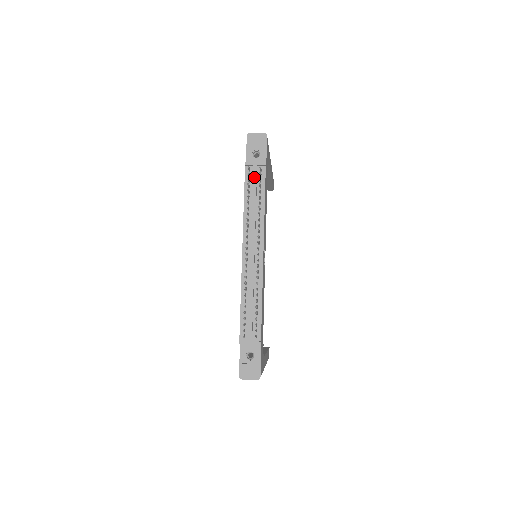
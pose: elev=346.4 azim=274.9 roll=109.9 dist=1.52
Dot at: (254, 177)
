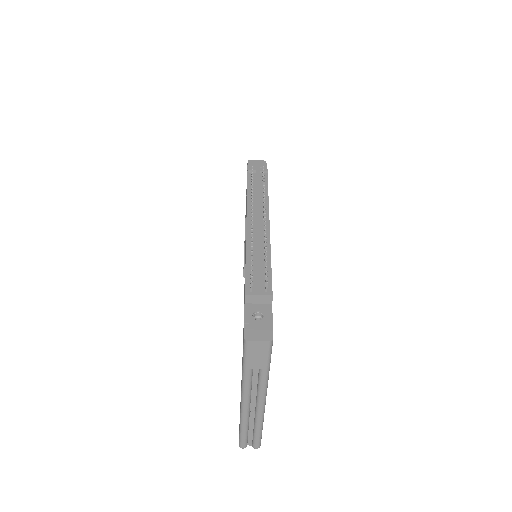
Dot at: (257, 177)
